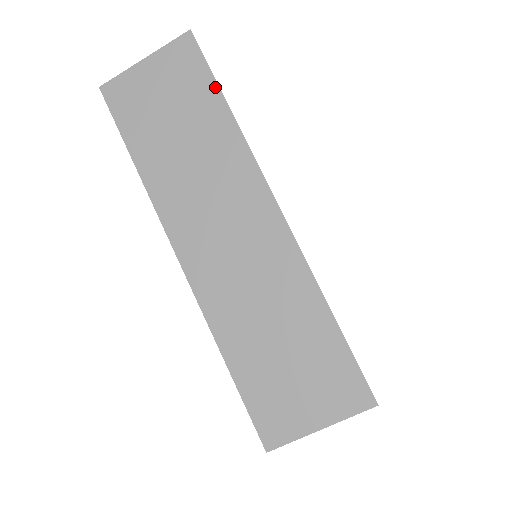
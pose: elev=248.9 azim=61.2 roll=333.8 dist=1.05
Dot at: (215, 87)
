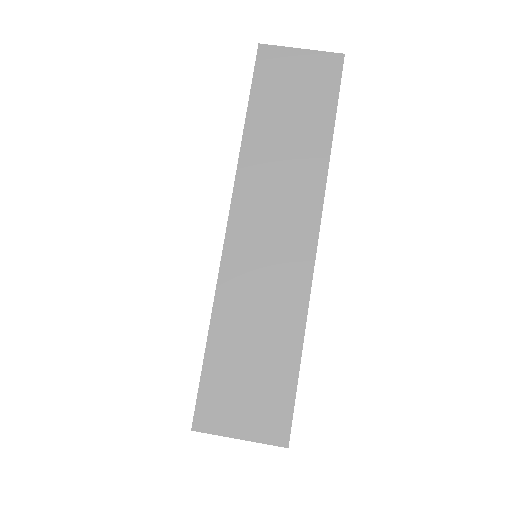
Dot at: occluded
